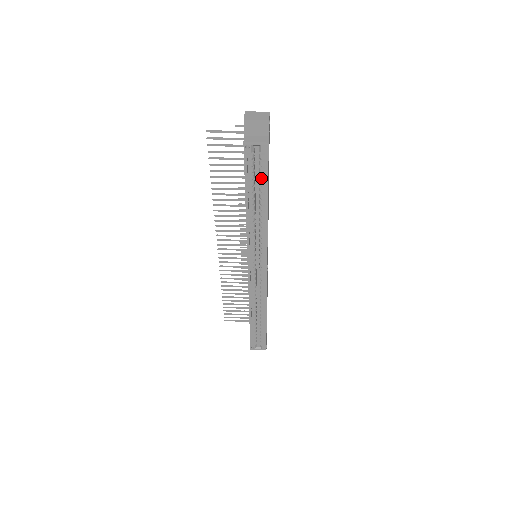
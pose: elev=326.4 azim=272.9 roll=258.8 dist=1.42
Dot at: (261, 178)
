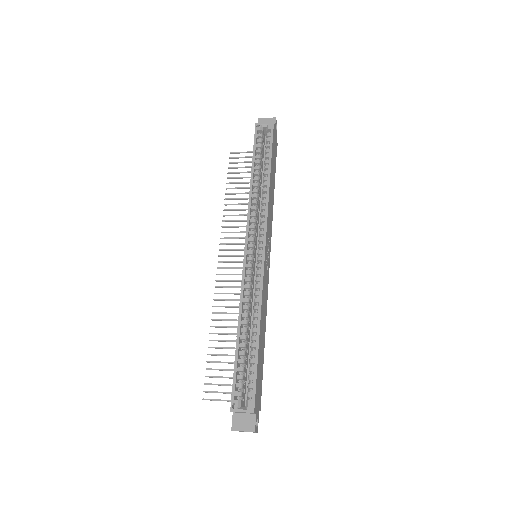
Dot at: (266, 151)
